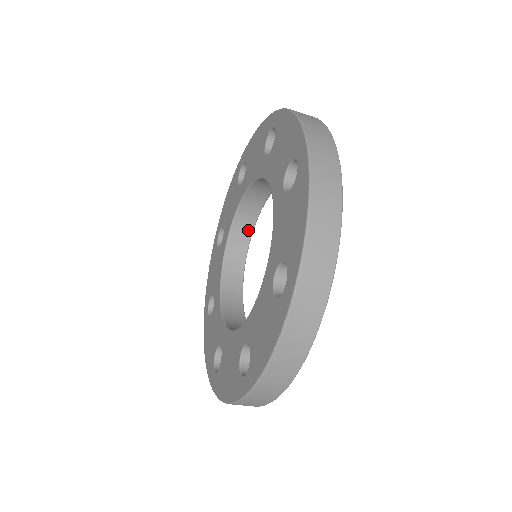
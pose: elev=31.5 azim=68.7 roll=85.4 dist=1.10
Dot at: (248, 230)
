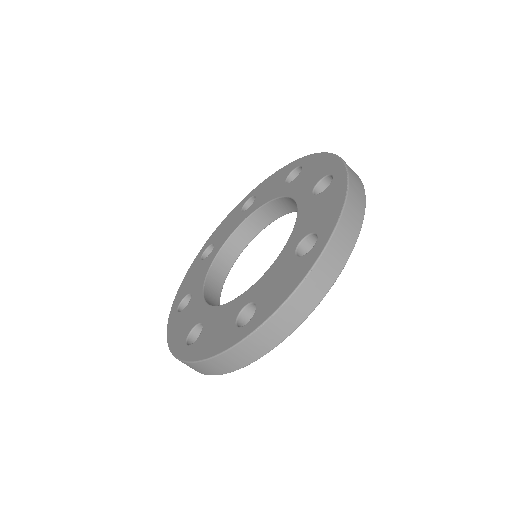
Dot at: (219, 285)
